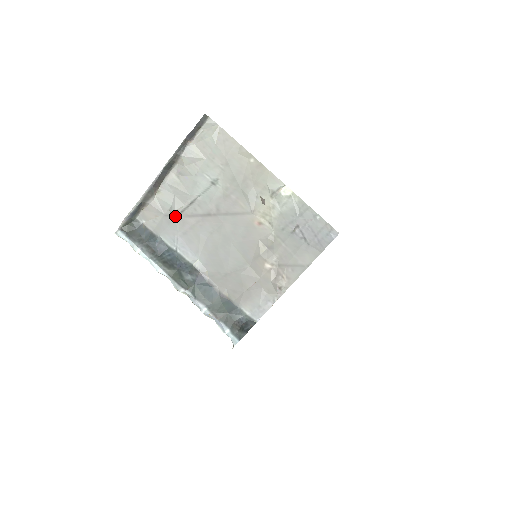
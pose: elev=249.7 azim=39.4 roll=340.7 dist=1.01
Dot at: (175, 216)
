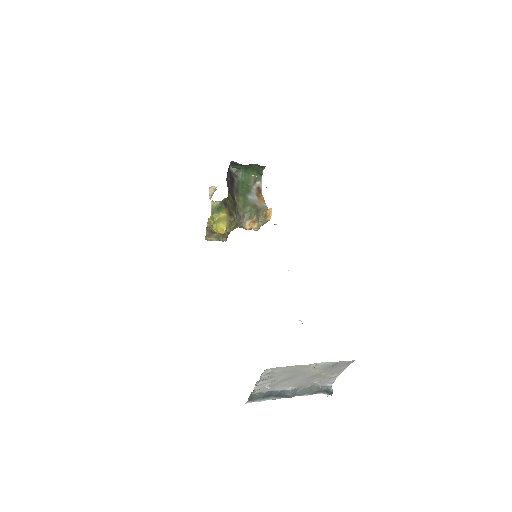
Dot at: (270, 388)
